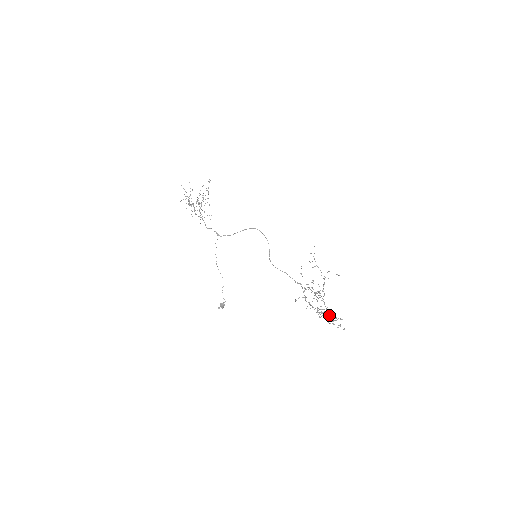
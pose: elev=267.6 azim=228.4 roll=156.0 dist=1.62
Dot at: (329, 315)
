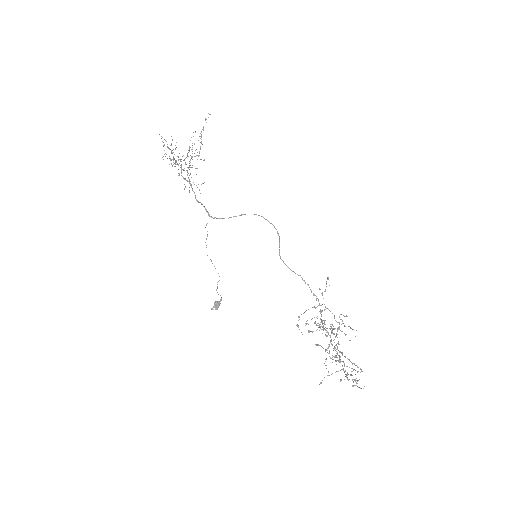
Dot at: occluded
